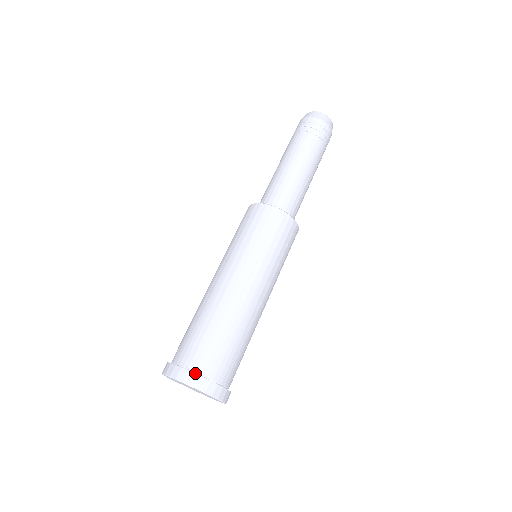
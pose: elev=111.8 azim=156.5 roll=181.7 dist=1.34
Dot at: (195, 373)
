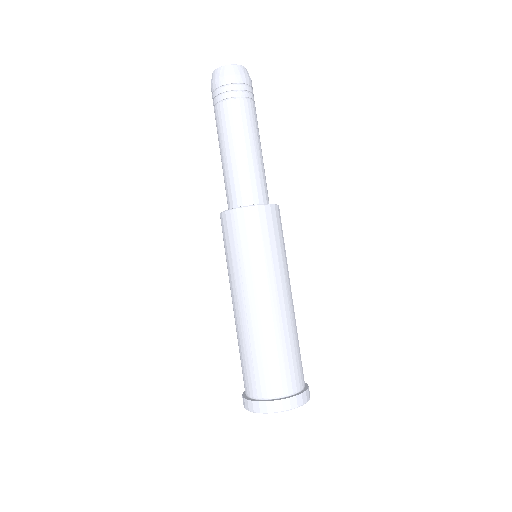
Dot at: (306, 391)
